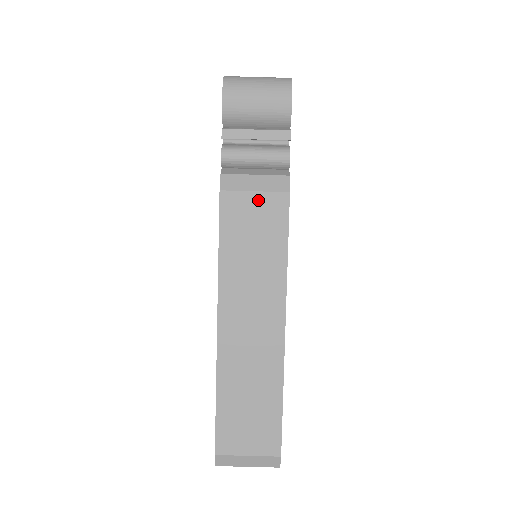
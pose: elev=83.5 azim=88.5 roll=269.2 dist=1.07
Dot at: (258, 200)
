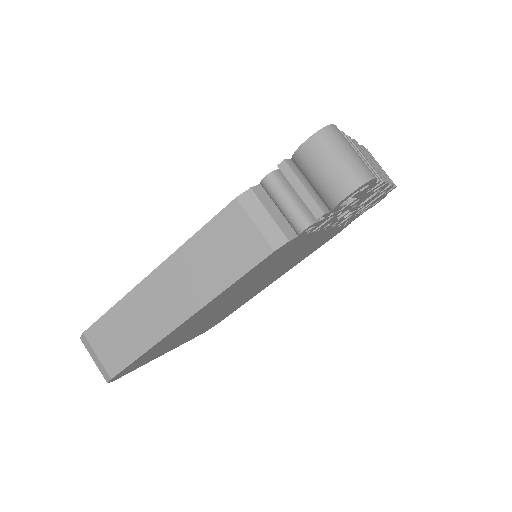
Dot at: (251, 232)
